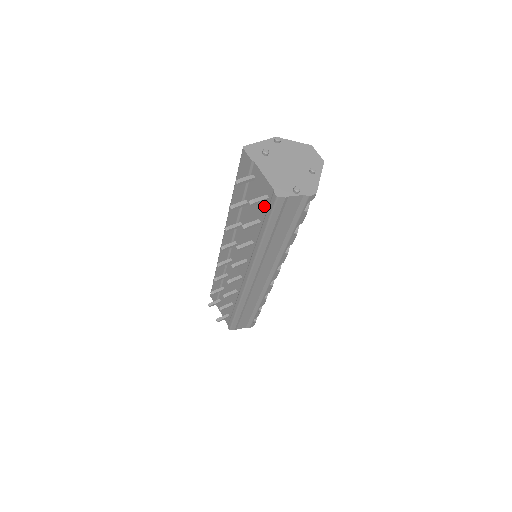
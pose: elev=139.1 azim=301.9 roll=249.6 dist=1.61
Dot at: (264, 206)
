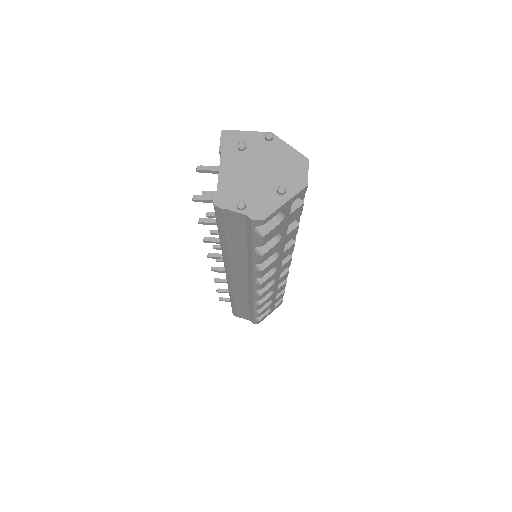
Dot at: occluded
